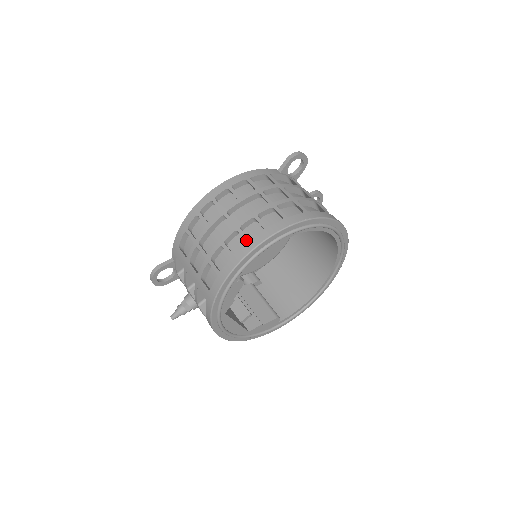
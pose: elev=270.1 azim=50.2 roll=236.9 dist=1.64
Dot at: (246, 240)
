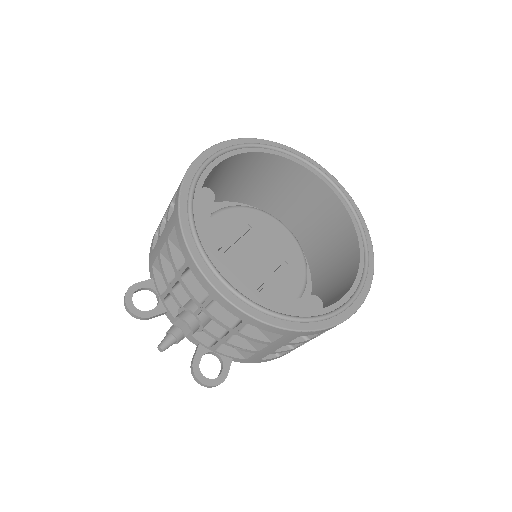
Dot at: occluded
